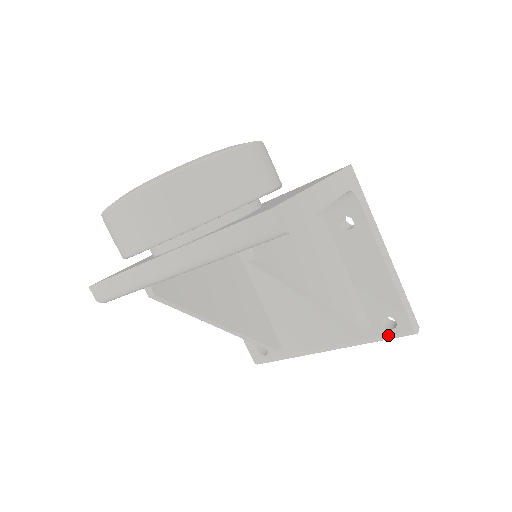
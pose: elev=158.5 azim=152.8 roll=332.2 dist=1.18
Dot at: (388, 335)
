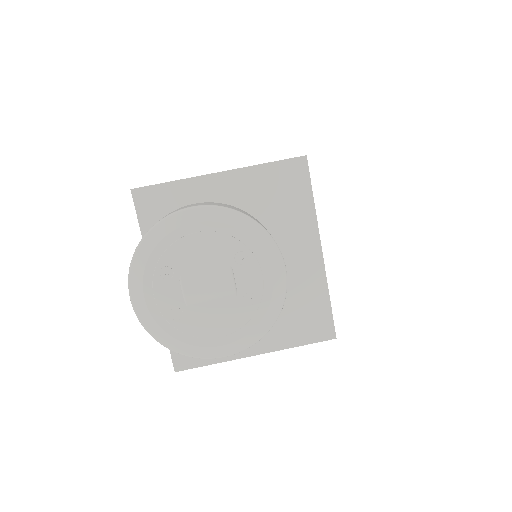
Dot at: occluded
